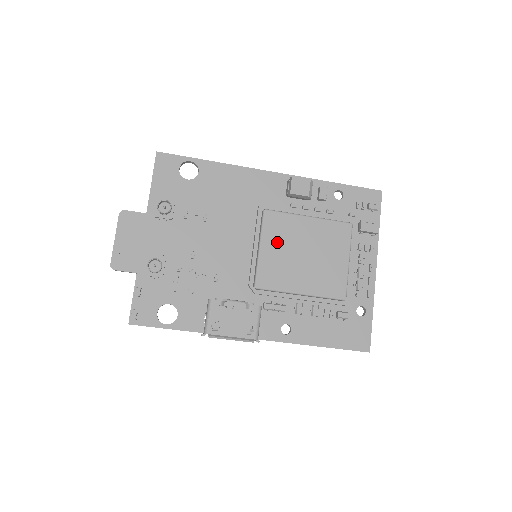
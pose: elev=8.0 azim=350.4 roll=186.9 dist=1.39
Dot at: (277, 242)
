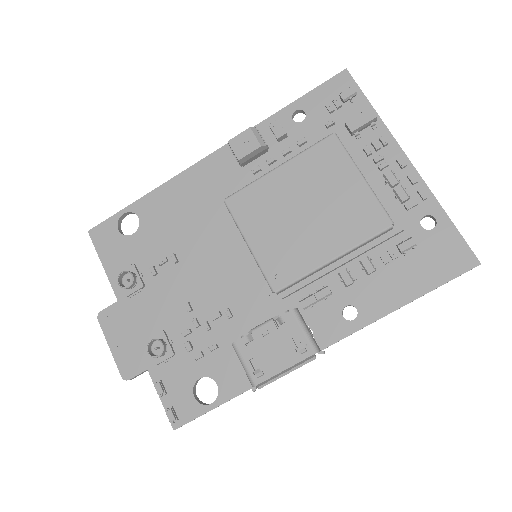
Dot at: (262, 223)
